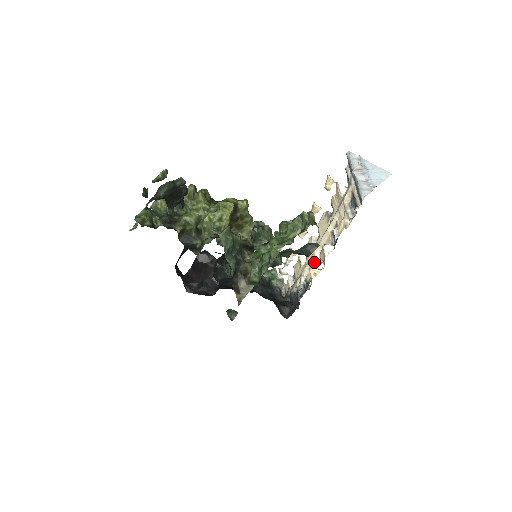
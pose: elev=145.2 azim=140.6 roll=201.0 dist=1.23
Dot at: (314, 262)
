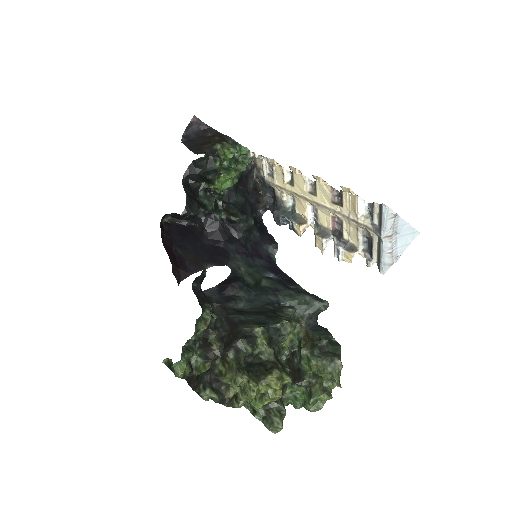
Dot at: (304, 210)
